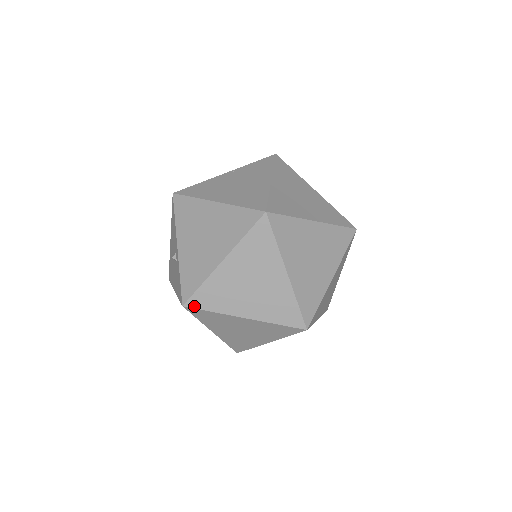
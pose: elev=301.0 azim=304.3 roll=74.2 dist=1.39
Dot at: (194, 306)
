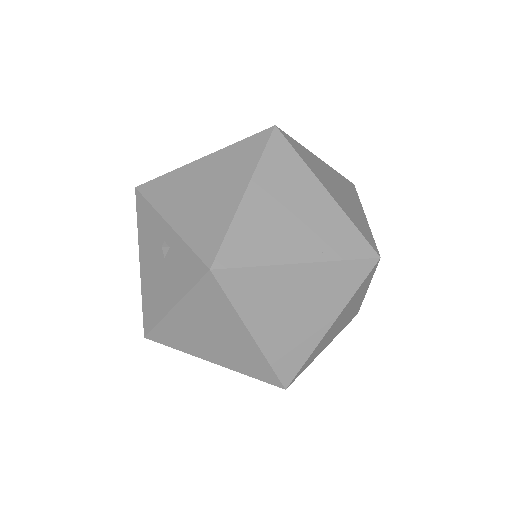
Dot at: (227, 265)
